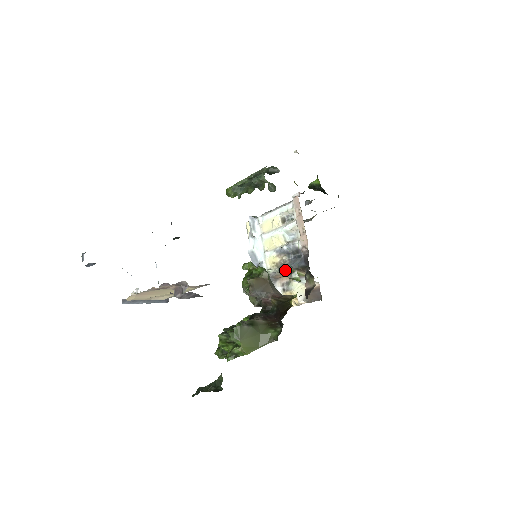
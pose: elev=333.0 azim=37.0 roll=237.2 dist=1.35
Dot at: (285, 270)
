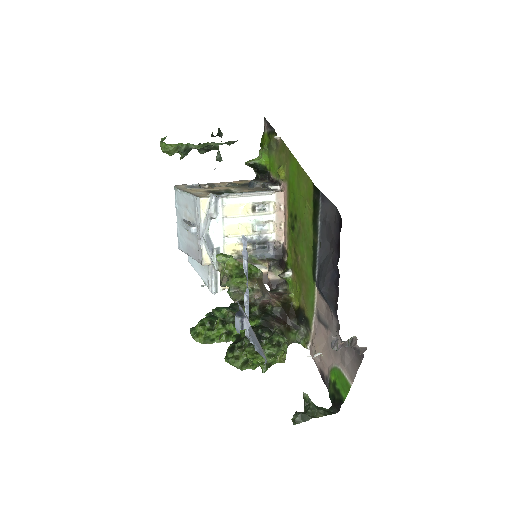
Dot at: occluded
